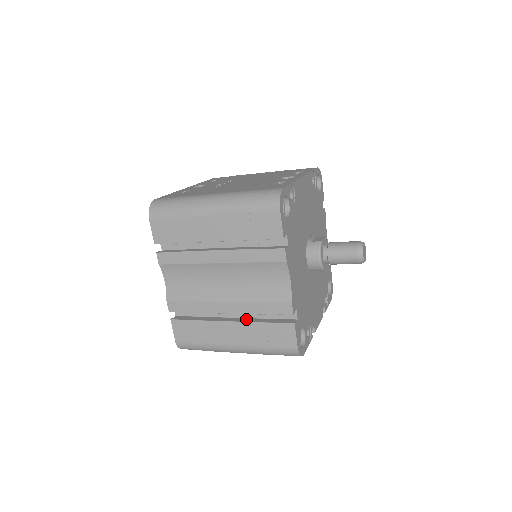
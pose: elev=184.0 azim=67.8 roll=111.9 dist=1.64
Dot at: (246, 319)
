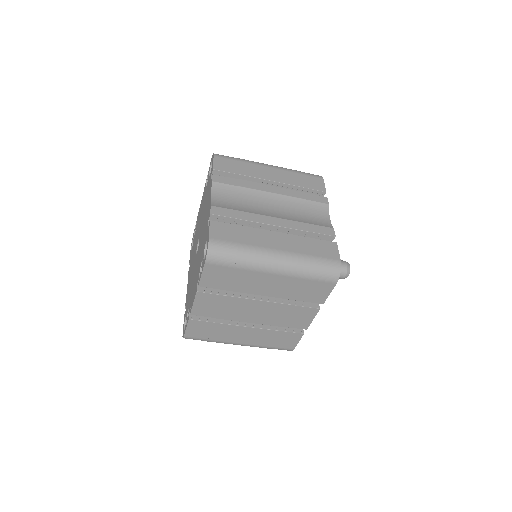
Dot at: occluded
